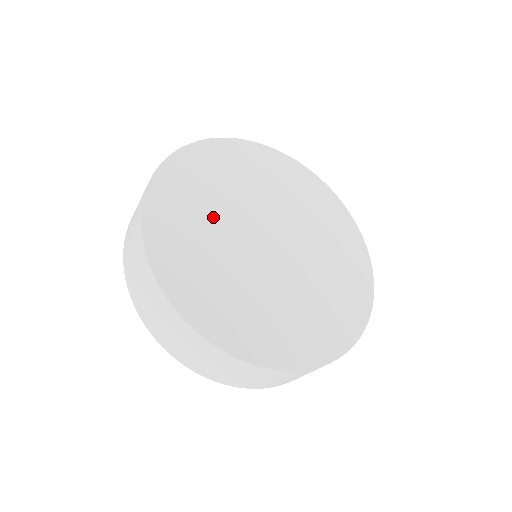
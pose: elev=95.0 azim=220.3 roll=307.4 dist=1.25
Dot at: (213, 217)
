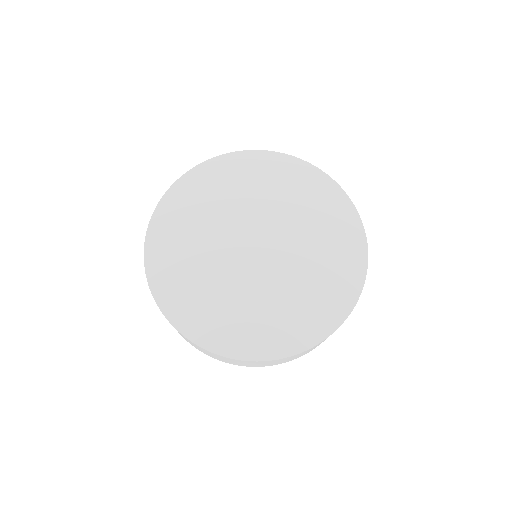
Dot at: (202, 244)
